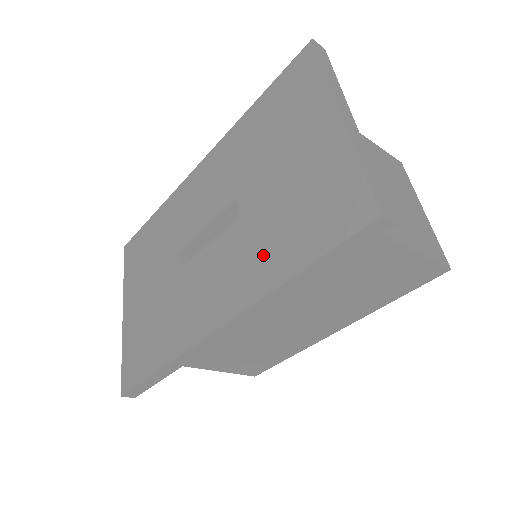
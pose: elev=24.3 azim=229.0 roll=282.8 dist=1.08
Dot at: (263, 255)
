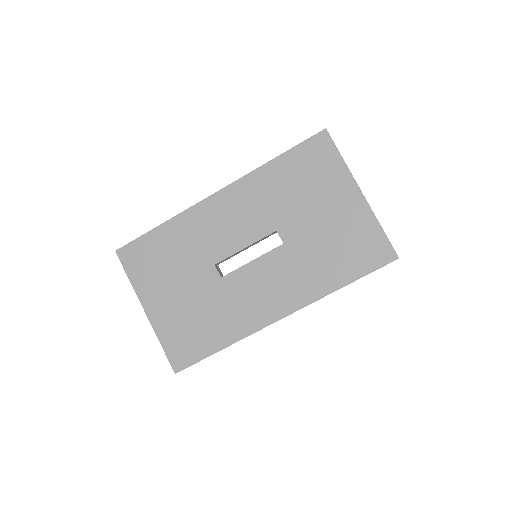
Dot at: (315, 272)
